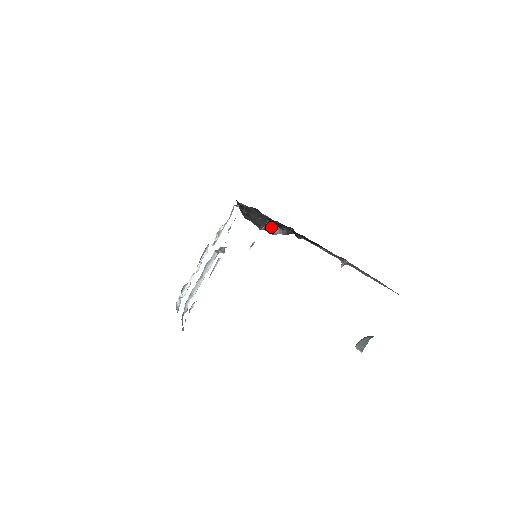
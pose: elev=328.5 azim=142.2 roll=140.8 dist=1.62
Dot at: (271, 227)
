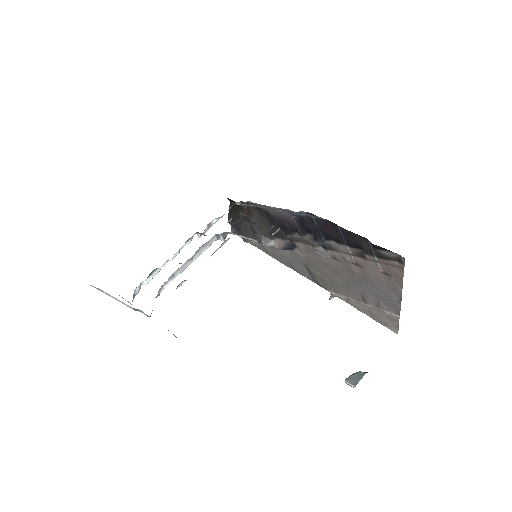
Dot at: (268, 237)
